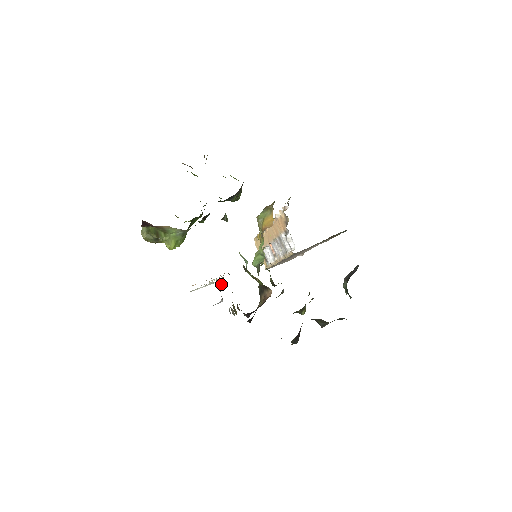
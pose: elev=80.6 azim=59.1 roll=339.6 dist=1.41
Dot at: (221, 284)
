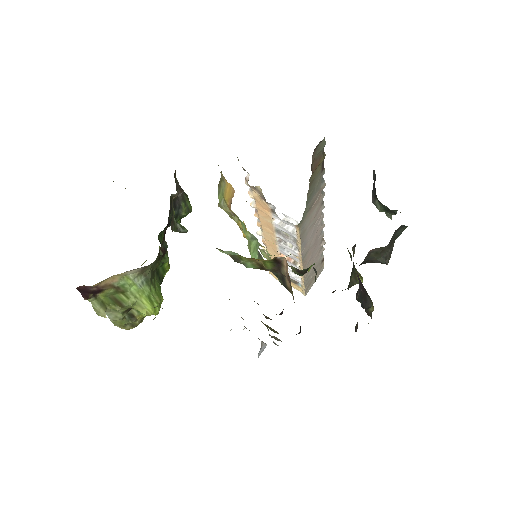
Dot at: occluded
